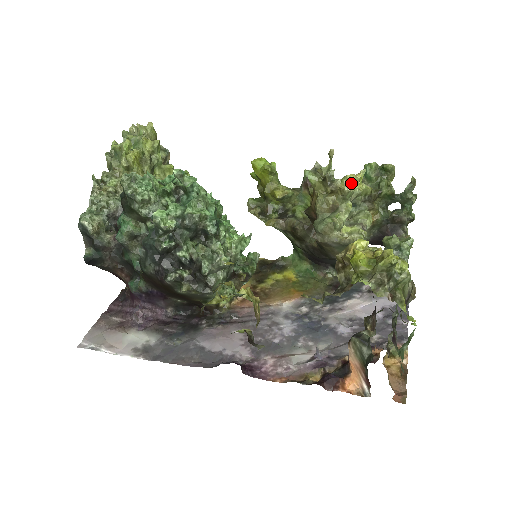
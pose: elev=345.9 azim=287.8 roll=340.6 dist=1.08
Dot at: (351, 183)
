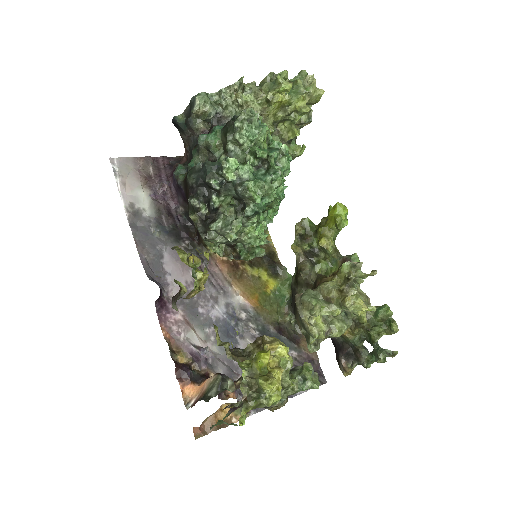
Dot at: (355, 305)
